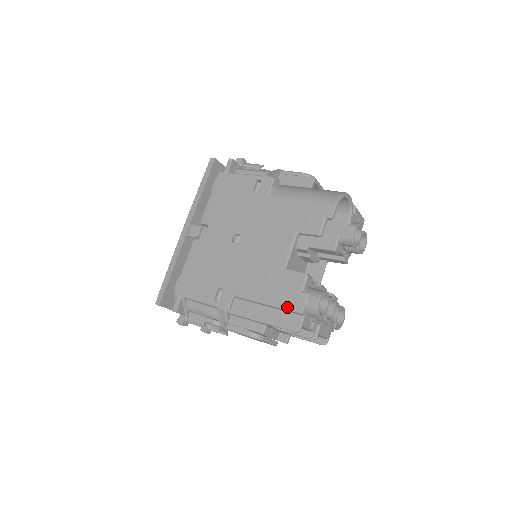
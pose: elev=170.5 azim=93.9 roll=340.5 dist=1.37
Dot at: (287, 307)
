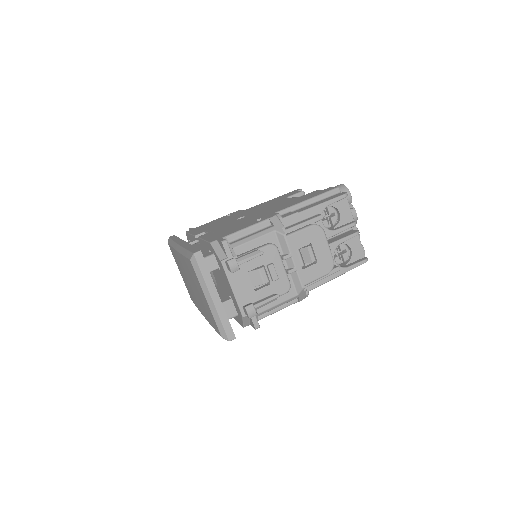
Dot at: (325, 192)
